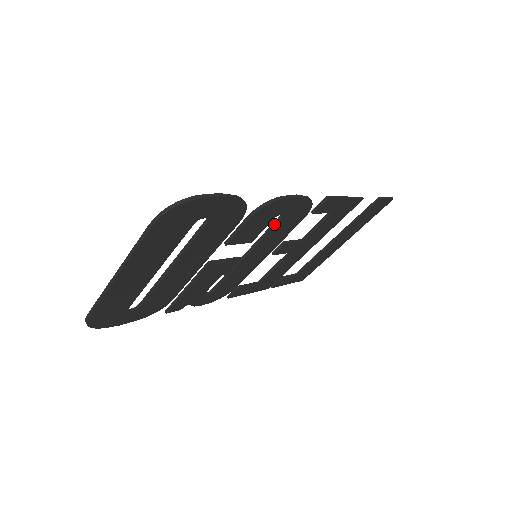
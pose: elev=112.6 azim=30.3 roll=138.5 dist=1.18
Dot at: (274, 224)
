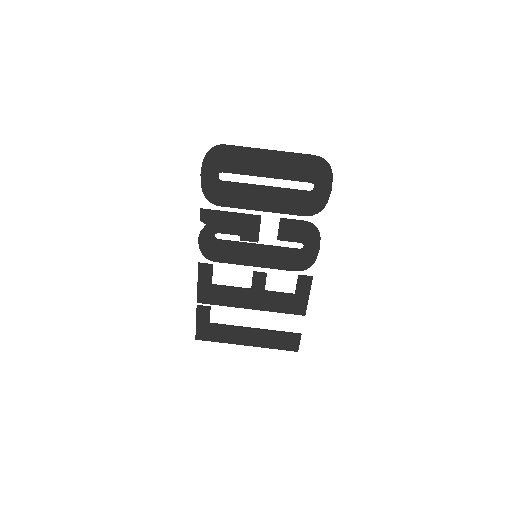
Dot at: (293, 248)
